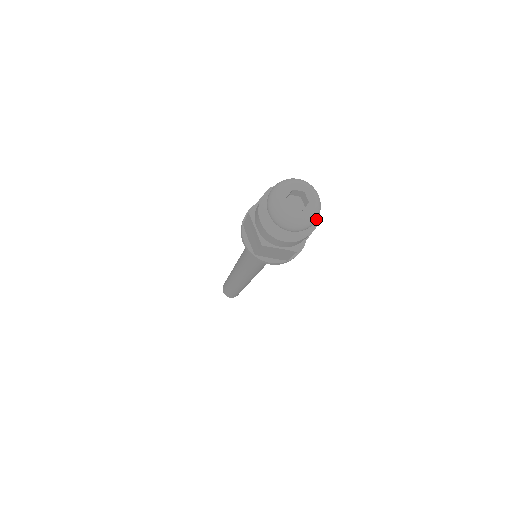
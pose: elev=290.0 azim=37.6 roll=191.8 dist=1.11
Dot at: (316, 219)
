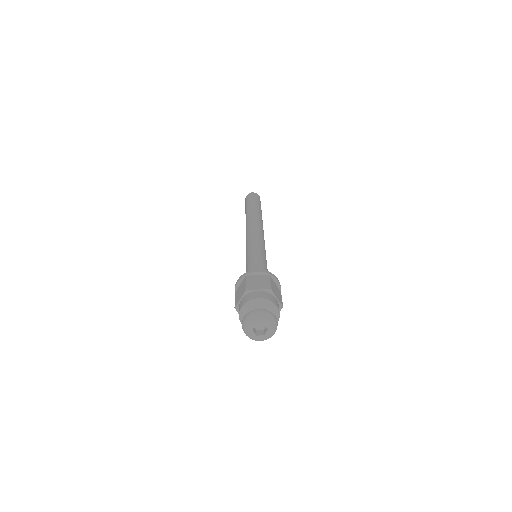
Dot at: (261, 340)
